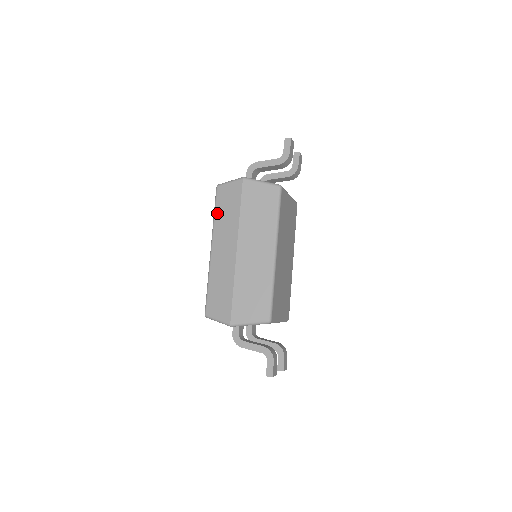
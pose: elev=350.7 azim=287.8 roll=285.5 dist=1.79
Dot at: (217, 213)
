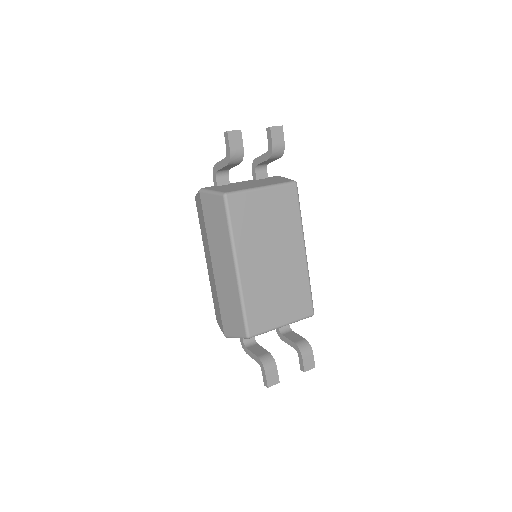
Dot at: (200, 226)
